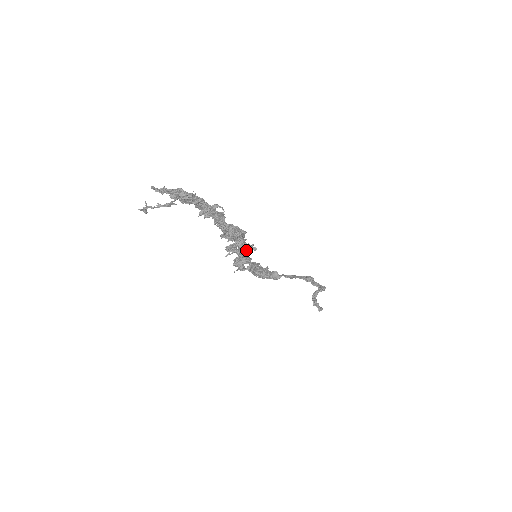
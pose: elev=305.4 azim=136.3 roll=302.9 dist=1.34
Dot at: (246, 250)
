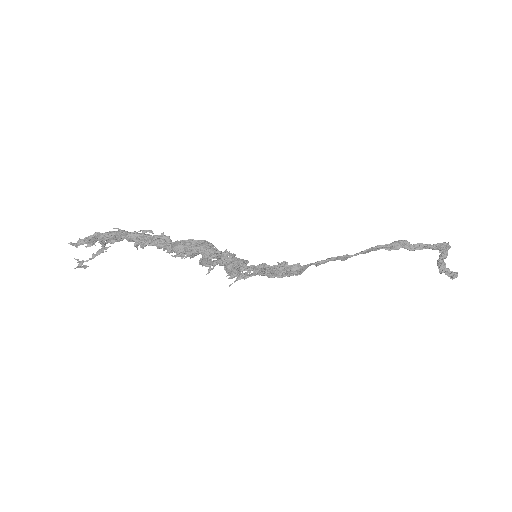
Dot at: (226, 258)
